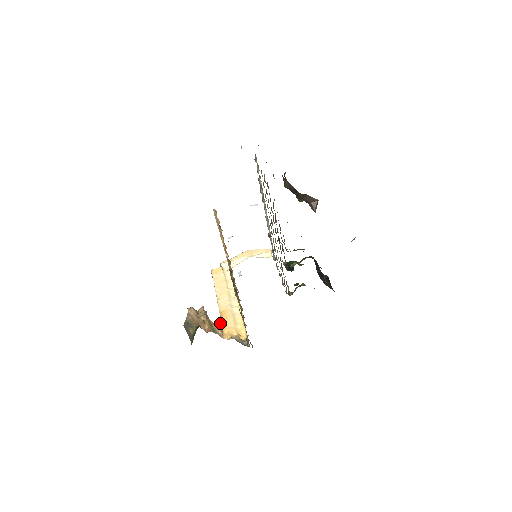
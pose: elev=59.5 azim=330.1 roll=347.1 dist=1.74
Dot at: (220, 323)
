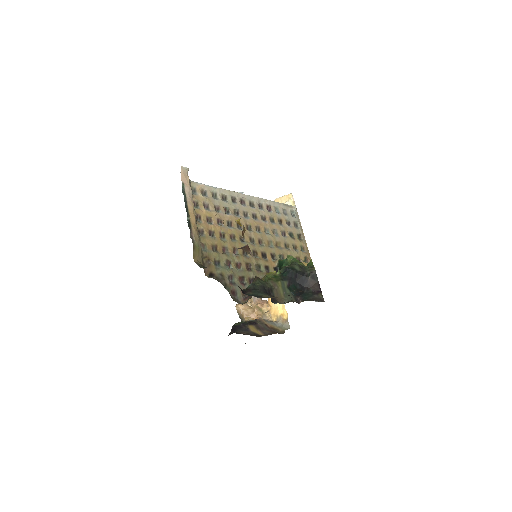
Dot at: (268, 302)
